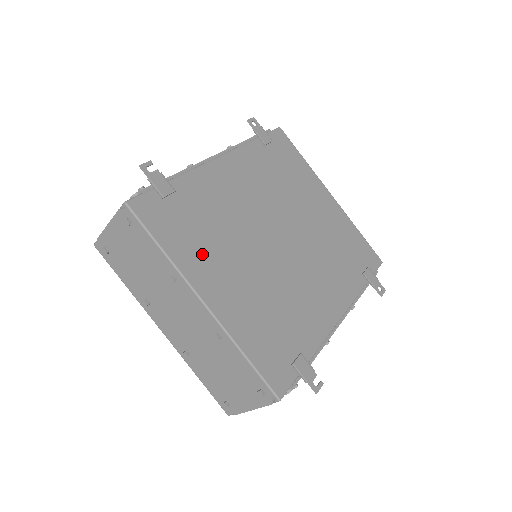
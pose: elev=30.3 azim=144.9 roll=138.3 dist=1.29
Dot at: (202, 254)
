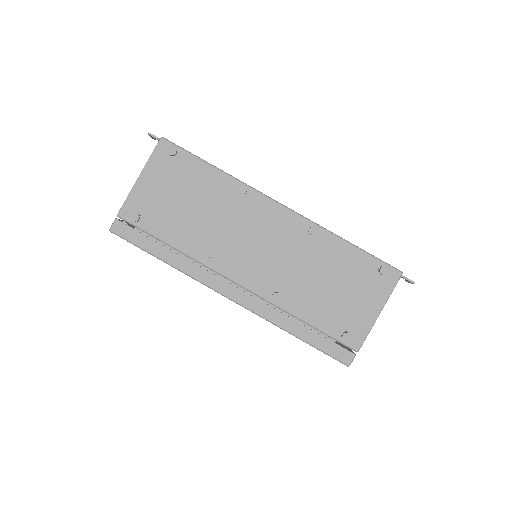
Dot at: occluded
